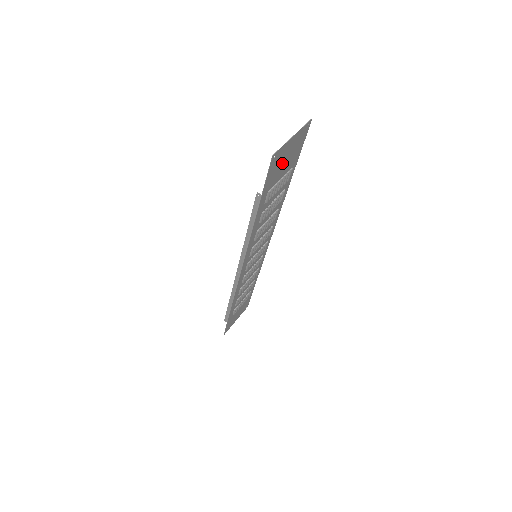
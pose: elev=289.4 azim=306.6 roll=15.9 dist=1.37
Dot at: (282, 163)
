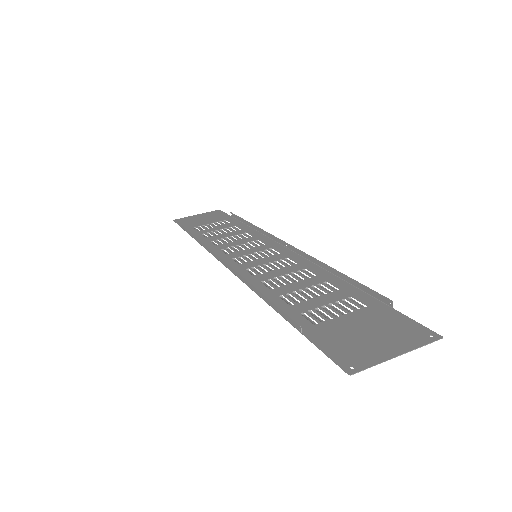
Dot at: (358, 335)
